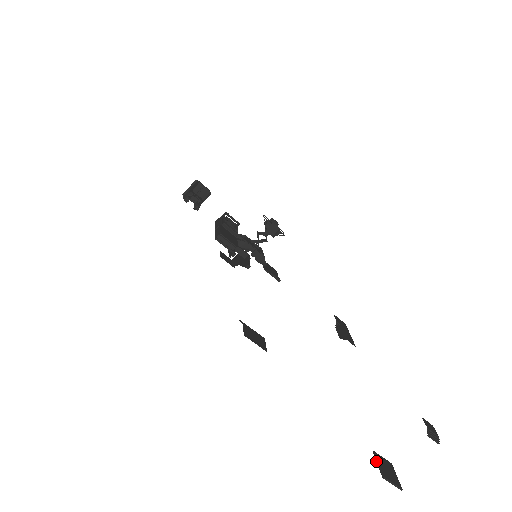
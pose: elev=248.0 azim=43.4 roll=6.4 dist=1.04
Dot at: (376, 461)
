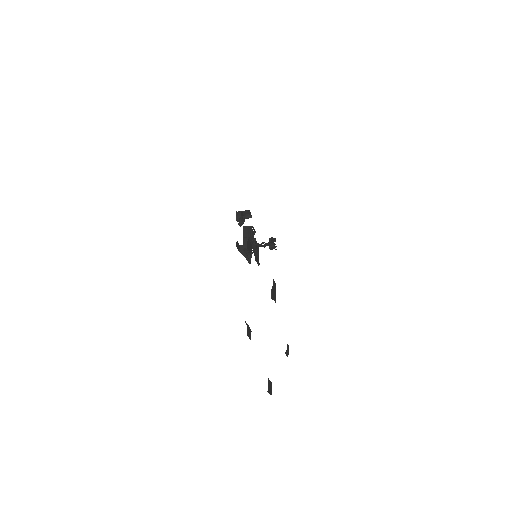
Dot at: (268, 383)
